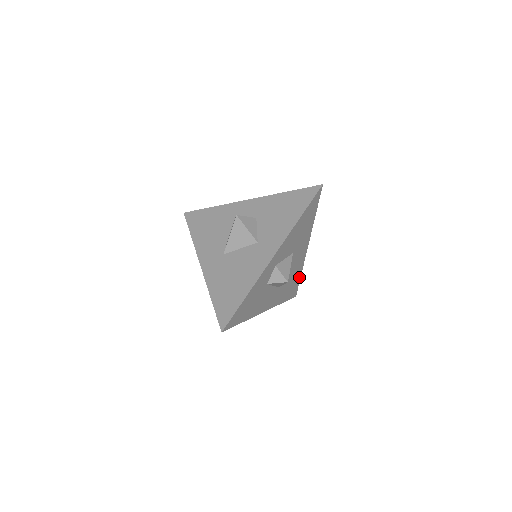
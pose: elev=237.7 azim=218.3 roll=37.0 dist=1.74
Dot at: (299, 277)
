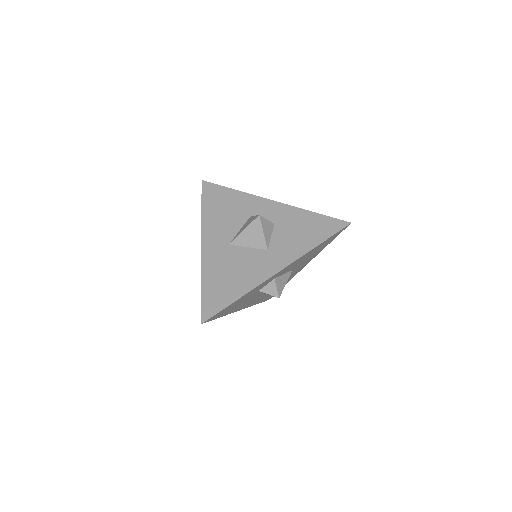
Dot at: occluded
